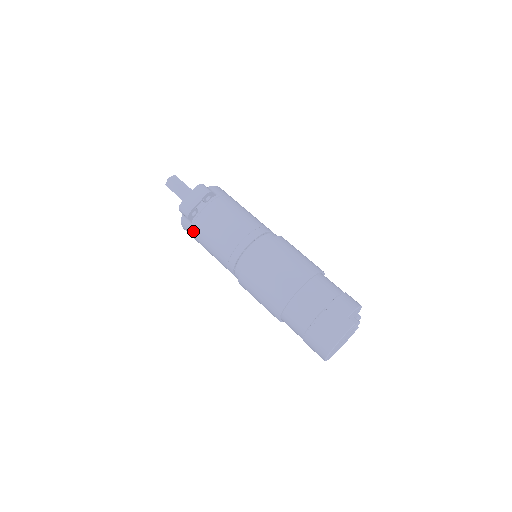
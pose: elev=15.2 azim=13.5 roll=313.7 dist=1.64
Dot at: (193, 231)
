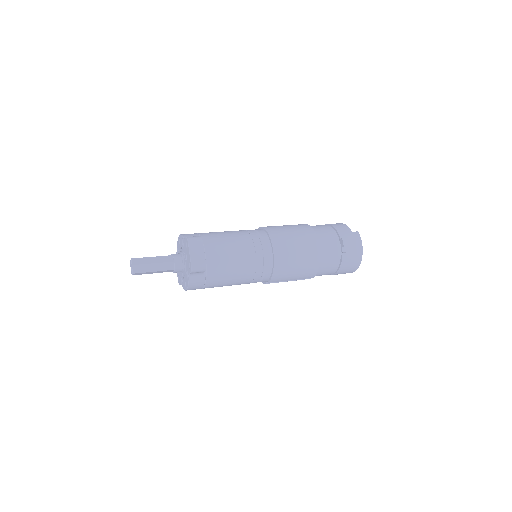
Dot at: (208, 280)
